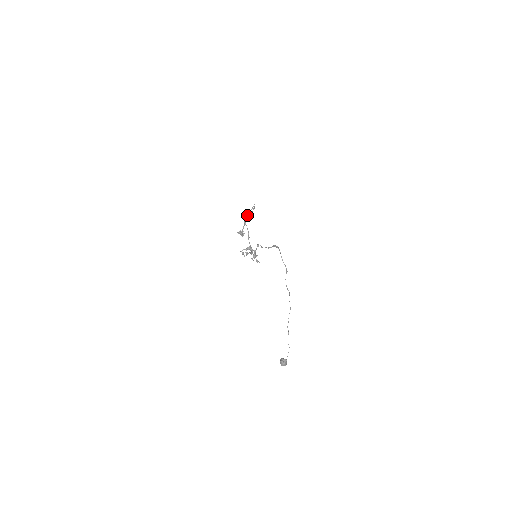
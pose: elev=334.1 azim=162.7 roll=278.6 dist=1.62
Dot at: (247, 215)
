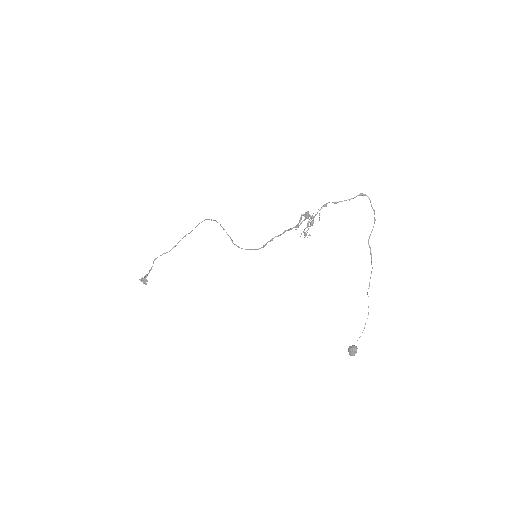
Dot at: (217, 222)
